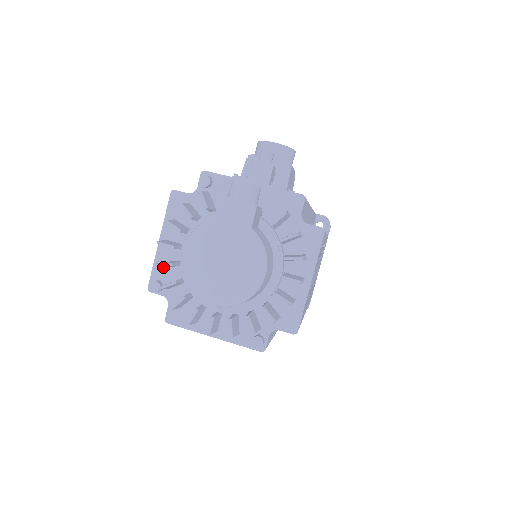
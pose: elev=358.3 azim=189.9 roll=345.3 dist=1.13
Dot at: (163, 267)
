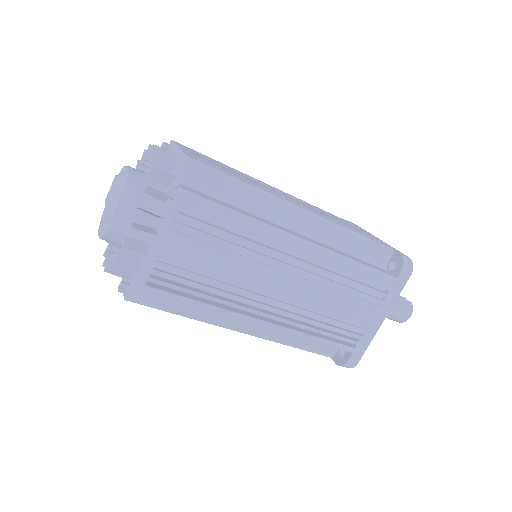
Dot at: (126, 280)
